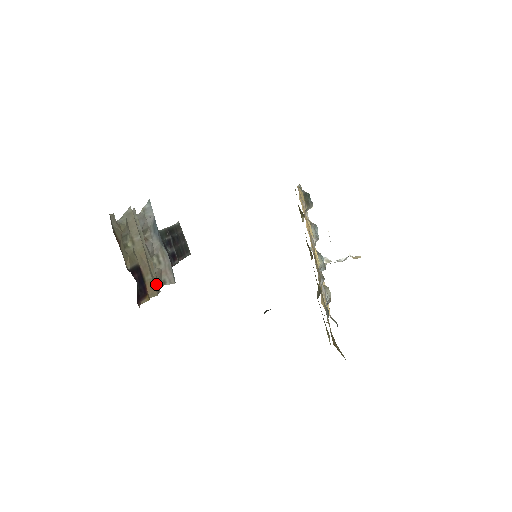
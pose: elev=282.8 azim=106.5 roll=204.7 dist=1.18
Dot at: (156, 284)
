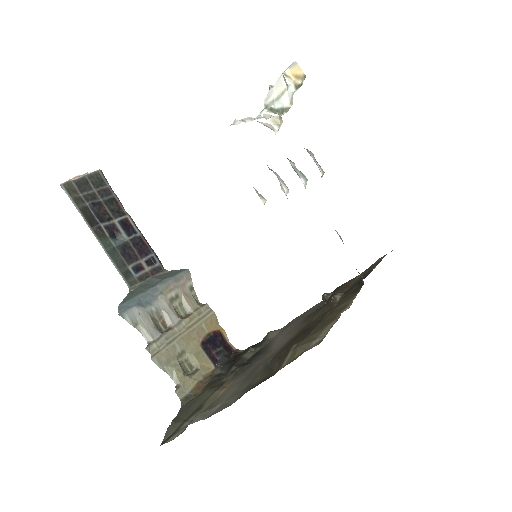
Dot at: (204, 313)
